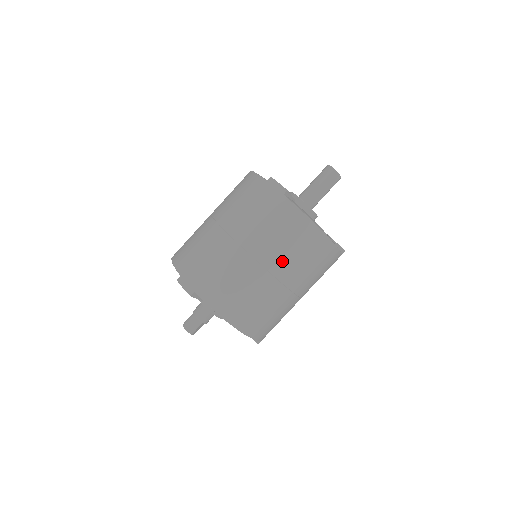
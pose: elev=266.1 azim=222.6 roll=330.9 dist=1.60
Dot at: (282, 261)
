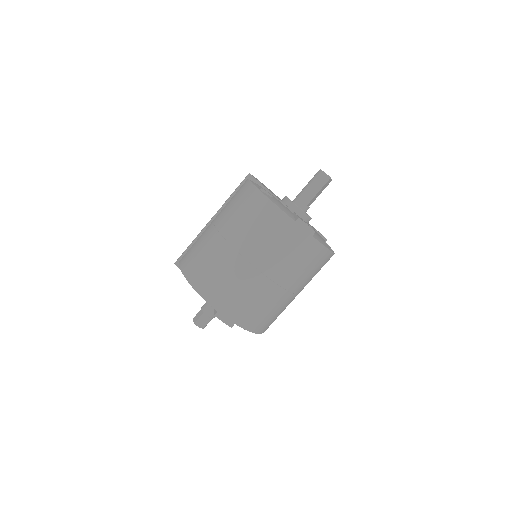
Dot at: (303, 283)
